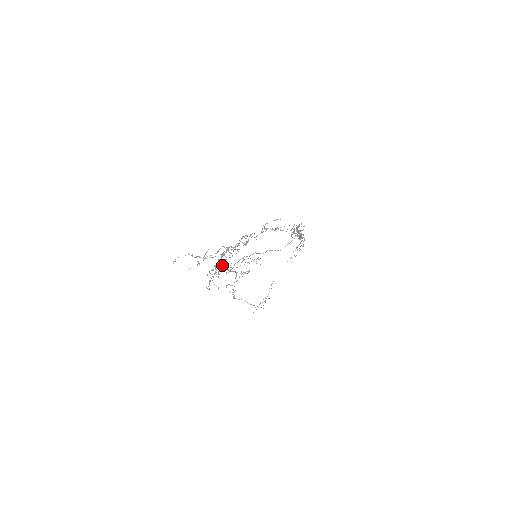
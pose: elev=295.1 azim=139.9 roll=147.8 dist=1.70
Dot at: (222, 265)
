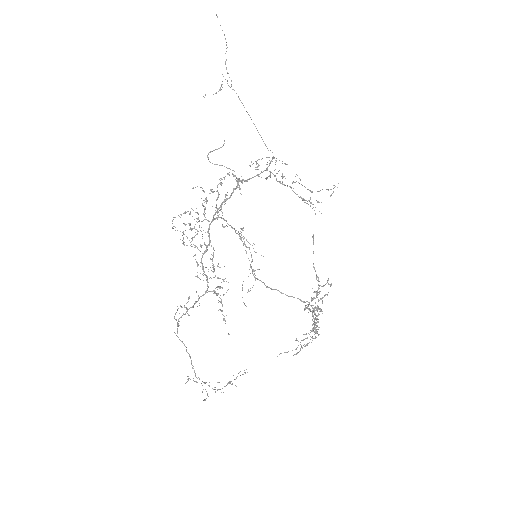
Dot at: (209, 227)
